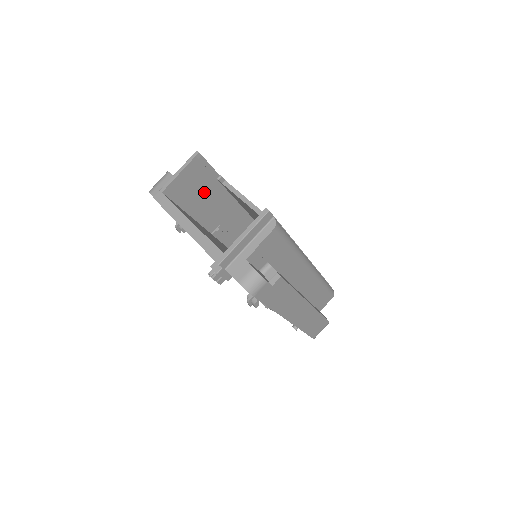
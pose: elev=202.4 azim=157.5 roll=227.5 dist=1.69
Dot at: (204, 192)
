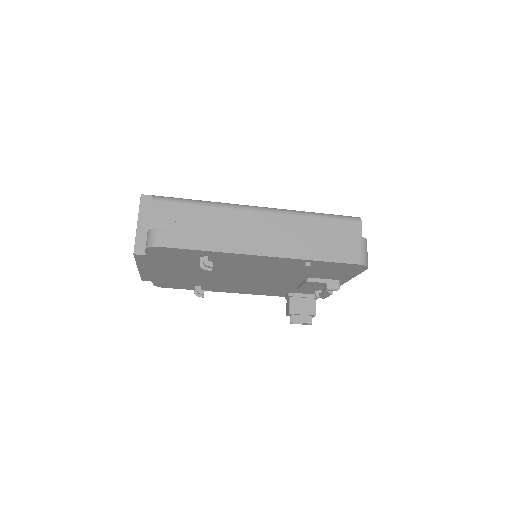
Dot at: occluded
